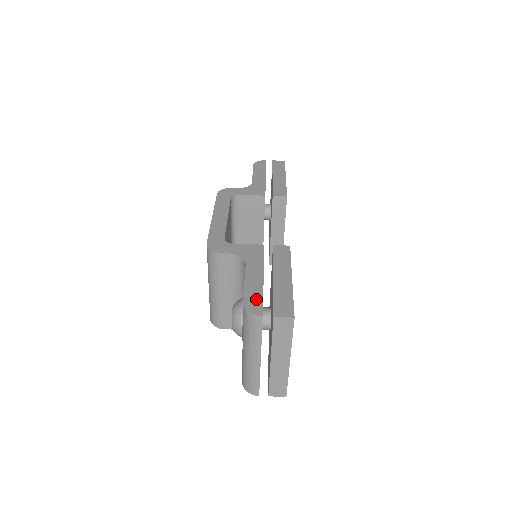
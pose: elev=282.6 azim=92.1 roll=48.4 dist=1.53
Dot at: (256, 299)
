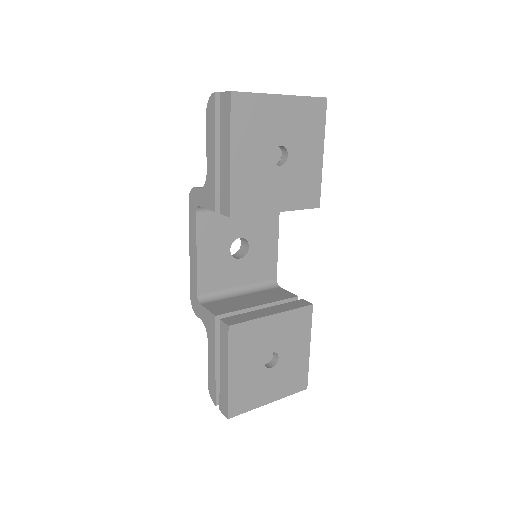
Dot at: occluded
